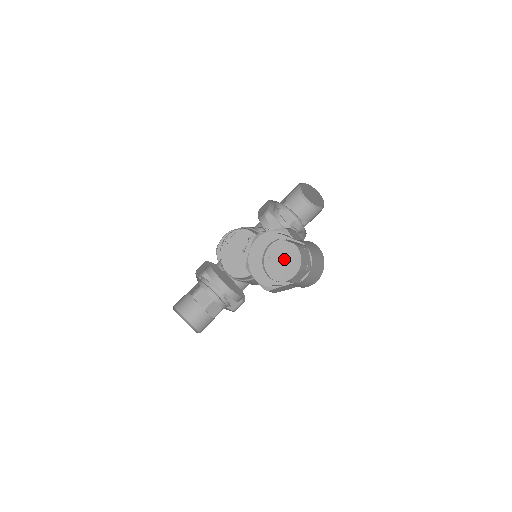
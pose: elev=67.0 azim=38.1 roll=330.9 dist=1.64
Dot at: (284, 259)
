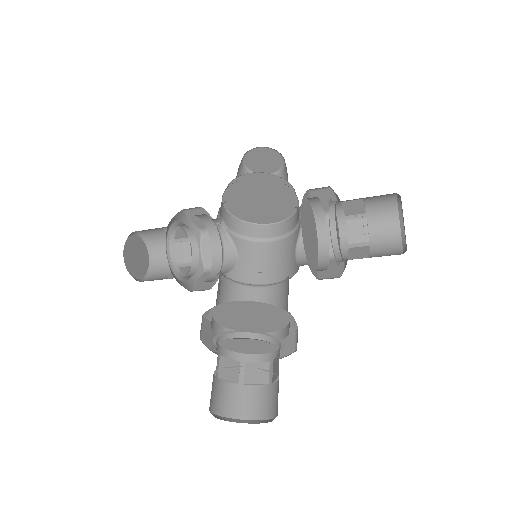
Dot at: (252, 344)
